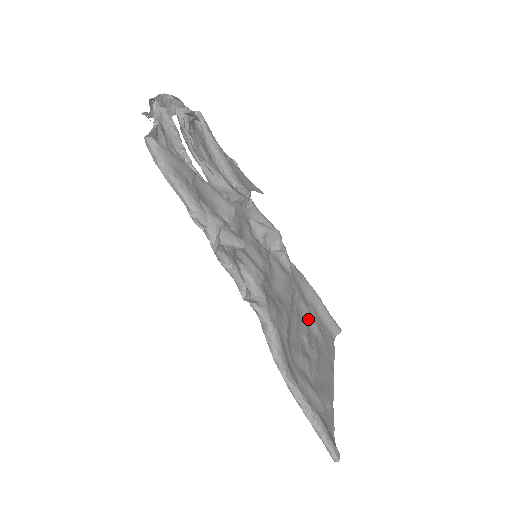
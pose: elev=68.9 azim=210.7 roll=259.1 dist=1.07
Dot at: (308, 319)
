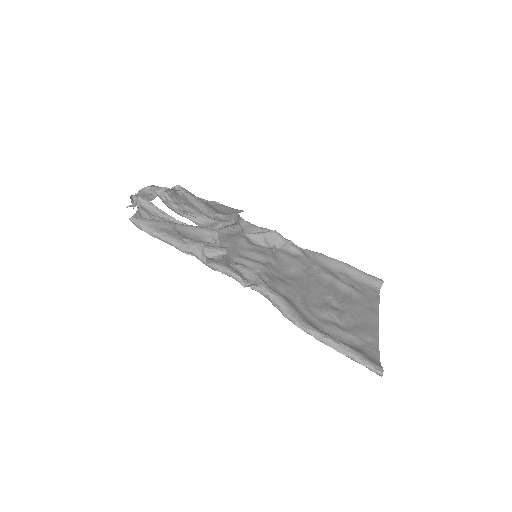
Dot at: (334, 283)
